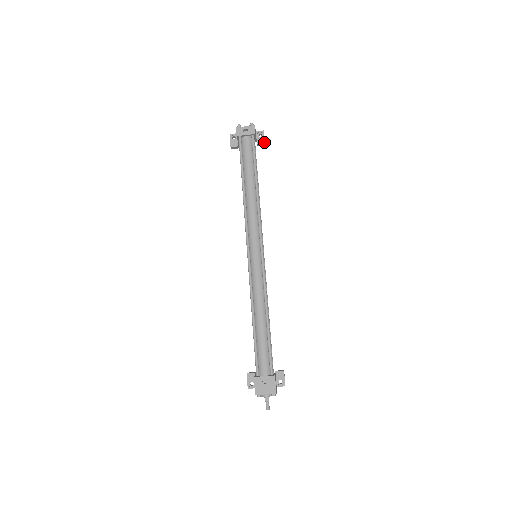
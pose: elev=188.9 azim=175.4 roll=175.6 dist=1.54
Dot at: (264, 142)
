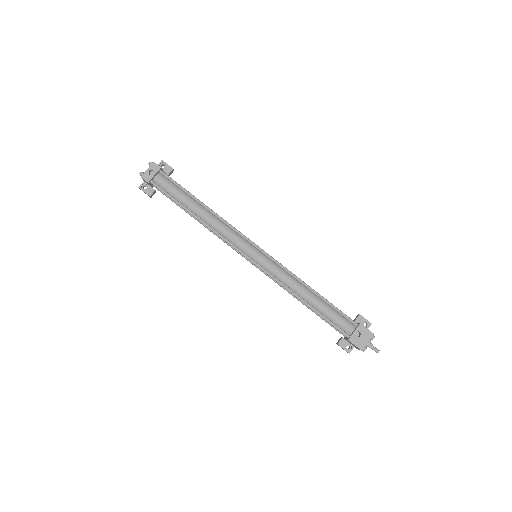
Dot at: (172, 168)
